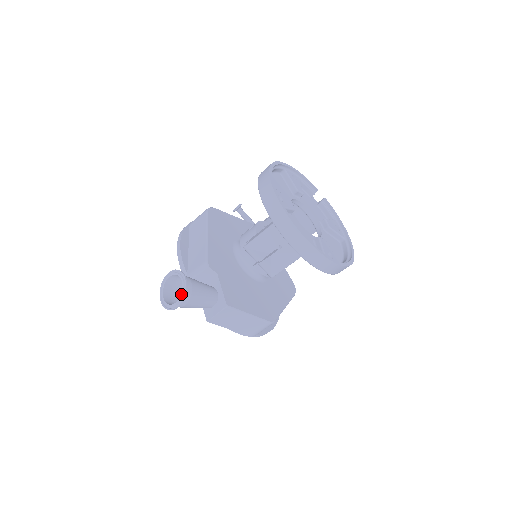
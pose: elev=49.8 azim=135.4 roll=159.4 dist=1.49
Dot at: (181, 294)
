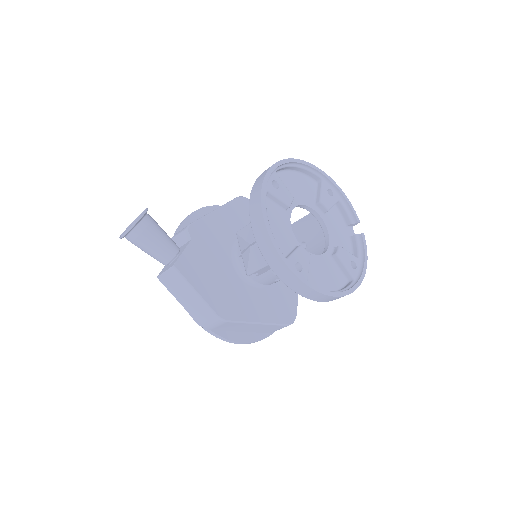
Dot at: (131, 225)
